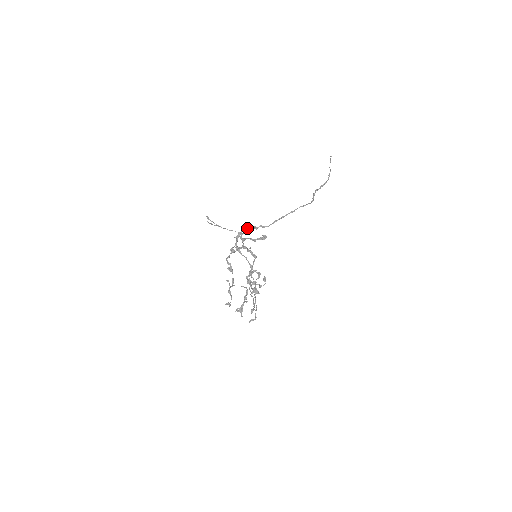
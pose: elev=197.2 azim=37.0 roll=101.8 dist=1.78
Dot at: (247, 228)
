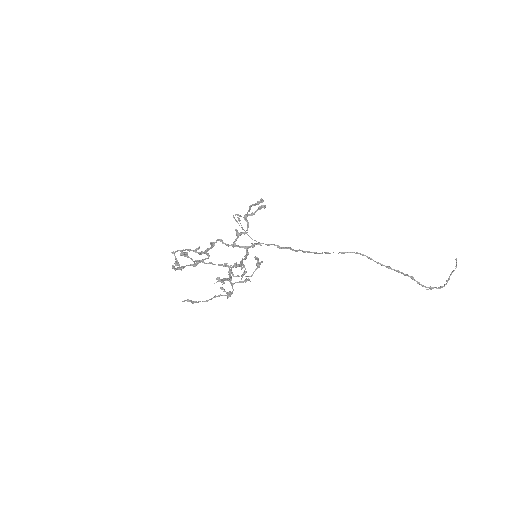
Dot at: (258, 209)
